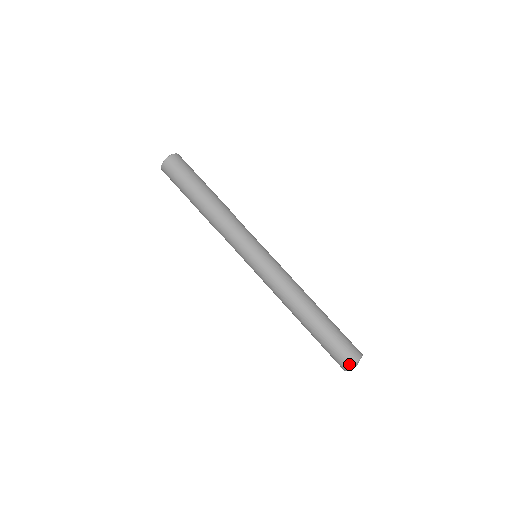
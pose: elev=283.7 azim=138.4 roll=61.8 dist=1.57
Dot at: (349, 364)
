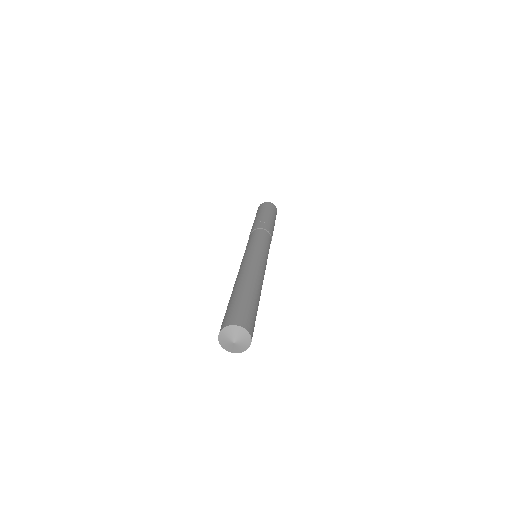
Dot at: (244, 325)
